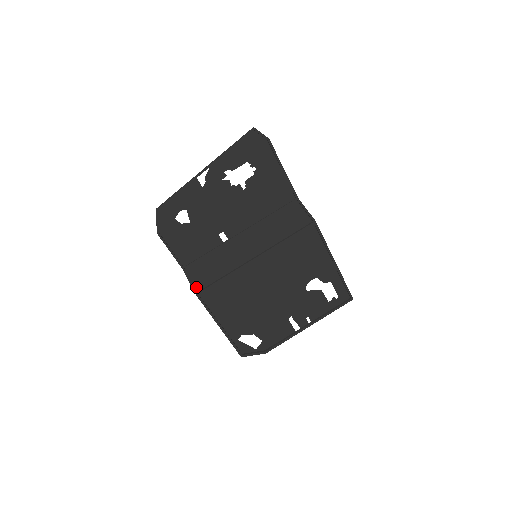
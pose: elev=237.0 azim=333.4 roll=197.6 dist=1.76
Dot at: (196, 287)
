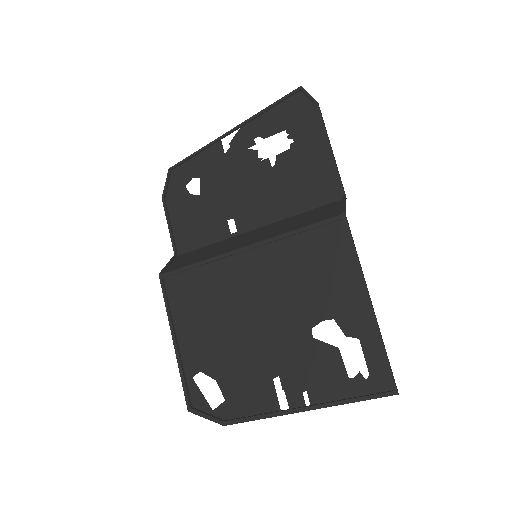
Dot at: (167, 270)
